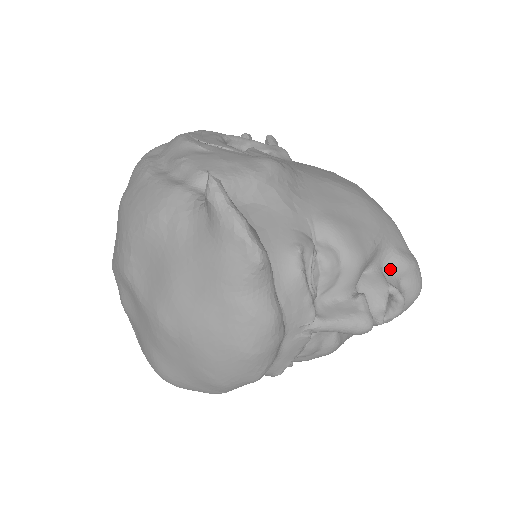
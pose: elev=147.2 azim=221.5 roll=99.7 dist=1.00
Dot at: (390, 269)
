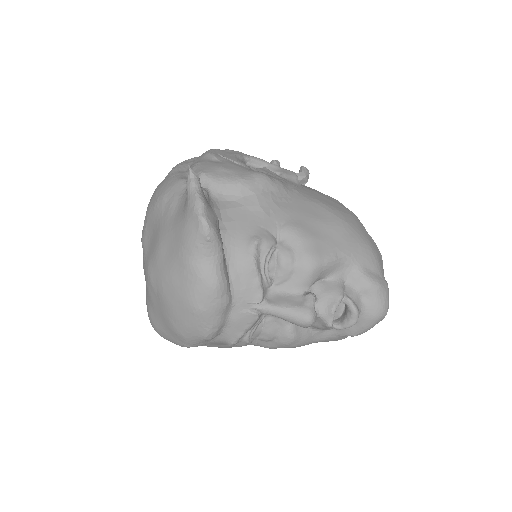
Dot at: (353, 284)
